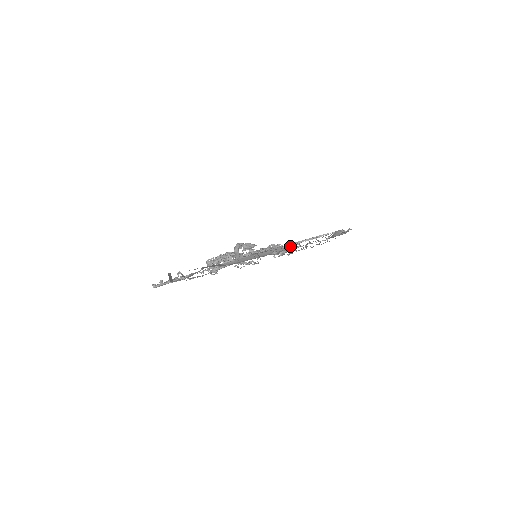
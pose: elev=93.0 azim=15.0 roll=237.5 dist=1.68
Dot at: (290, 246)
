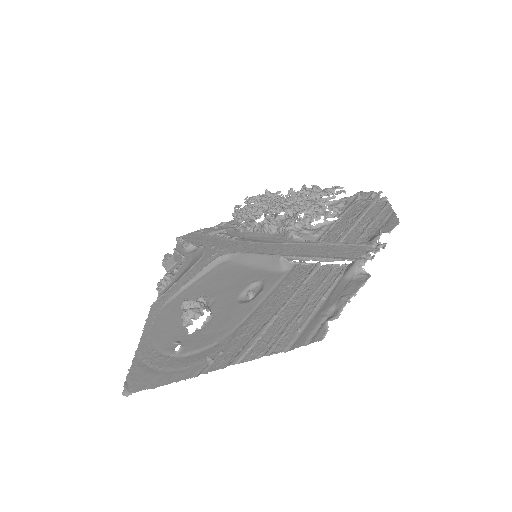
Dot at: (328, 216)
